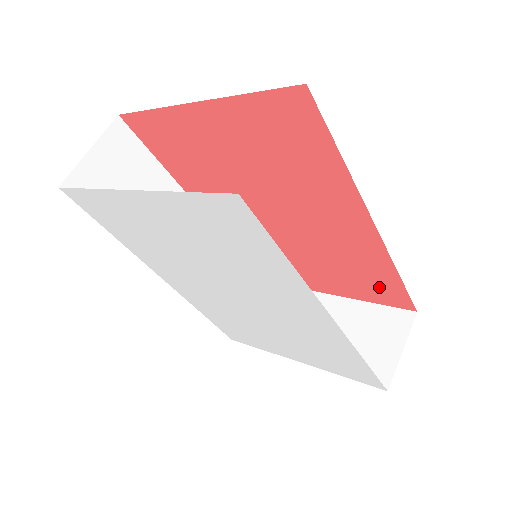
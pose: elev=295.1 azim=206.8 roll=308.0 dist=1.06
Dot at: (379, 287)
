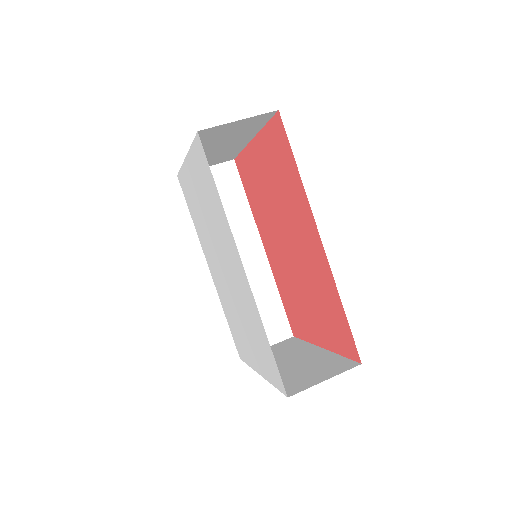
Dot at: (338, 327)
